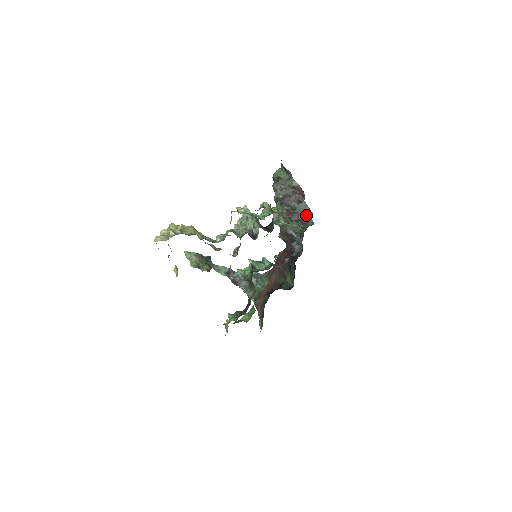
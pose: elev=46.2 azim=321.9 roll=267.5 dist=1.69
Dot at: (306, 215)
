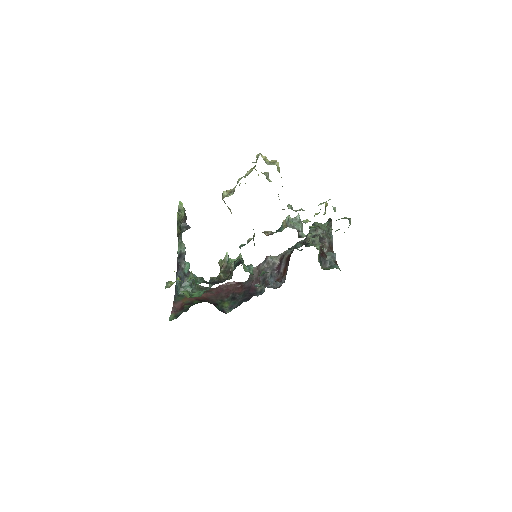
Dot at: (333, 262)
